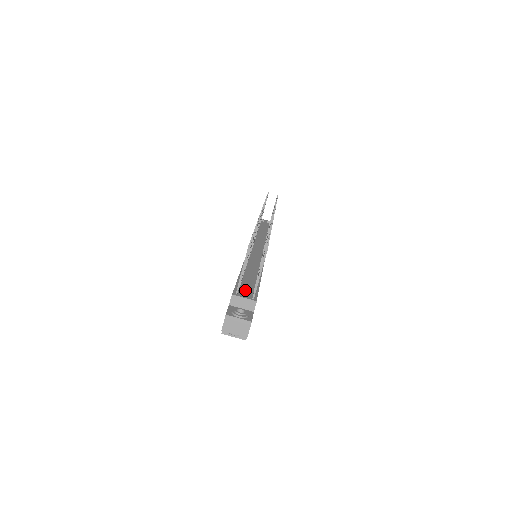
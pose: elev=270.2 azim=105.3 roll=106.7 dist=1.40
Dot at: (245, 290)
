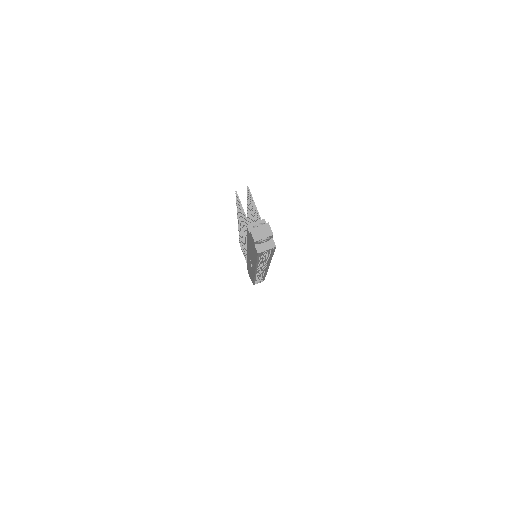
Dot at: occluded
